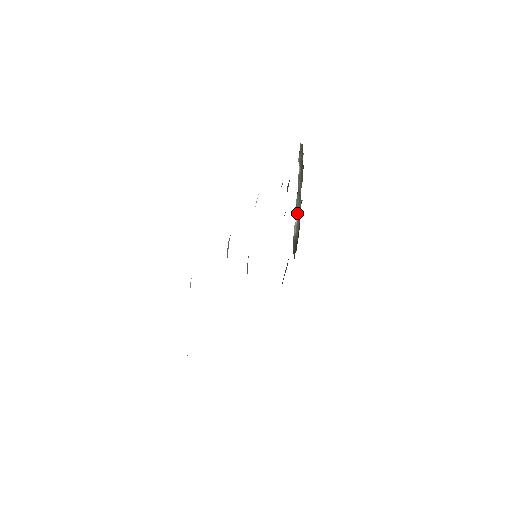
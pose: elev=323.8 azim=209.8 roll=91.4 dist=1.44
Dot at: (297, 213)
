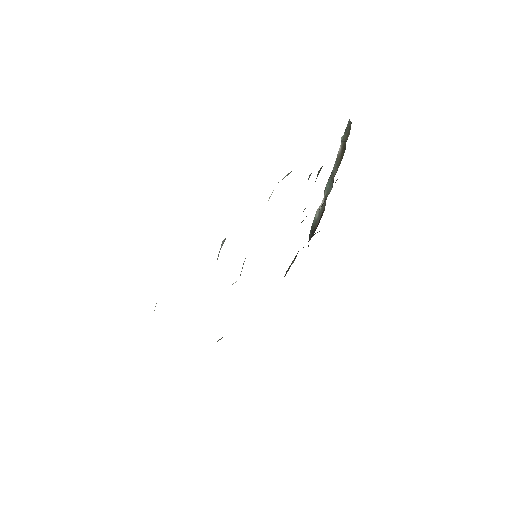
Dot at: (324, 197)
